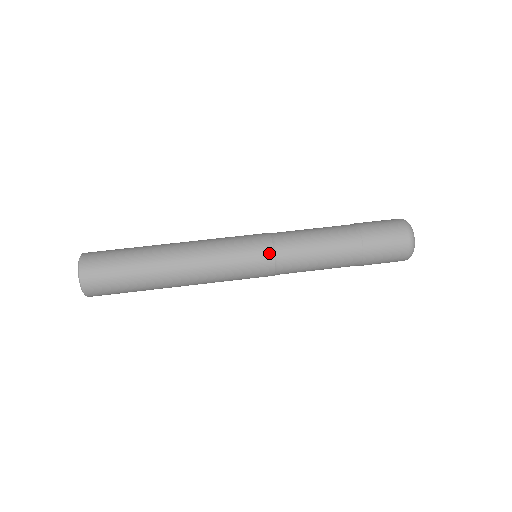
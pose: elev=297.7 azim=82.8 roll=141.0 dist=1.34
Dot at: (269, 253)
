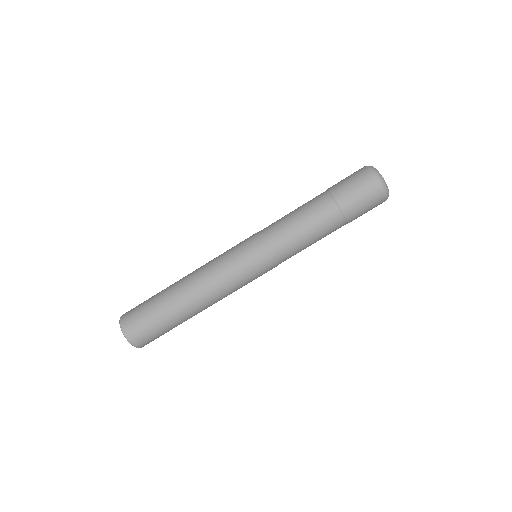
Dot at: (270, 262)
